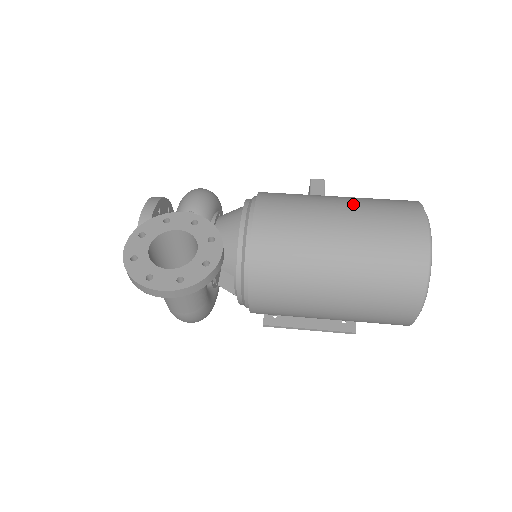
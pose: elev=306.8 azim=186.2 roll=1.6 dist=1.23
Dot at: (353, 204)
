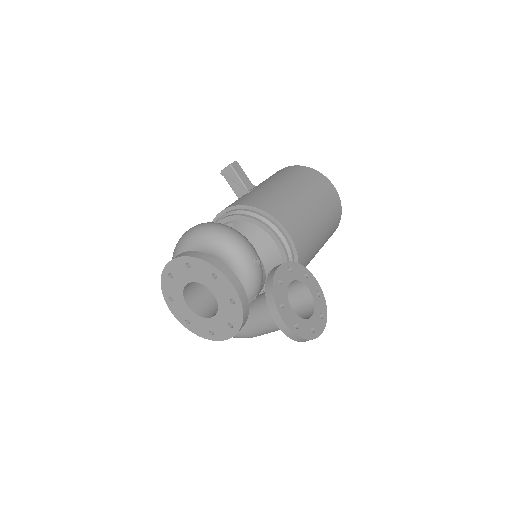
Dot at: (308, 192)
